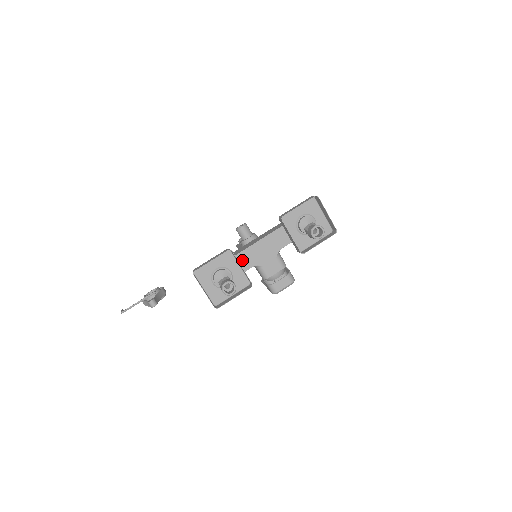
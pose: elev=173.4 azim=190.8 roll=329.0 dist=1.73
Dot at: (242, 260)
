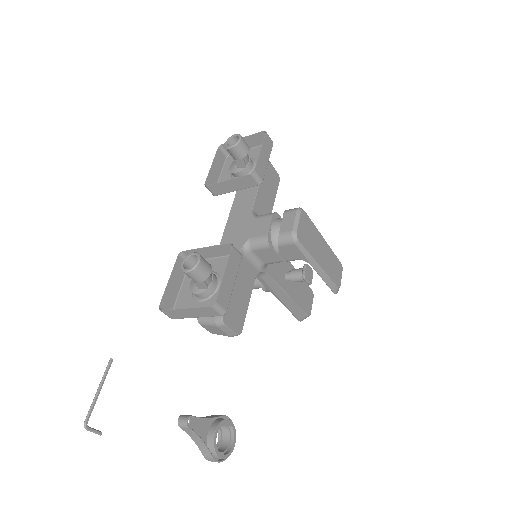
Dot at: occluded
